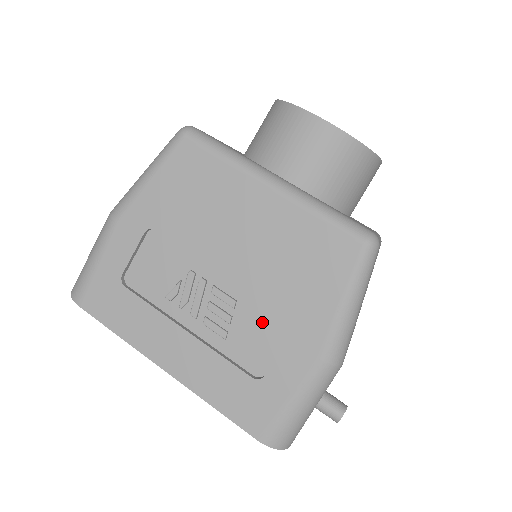
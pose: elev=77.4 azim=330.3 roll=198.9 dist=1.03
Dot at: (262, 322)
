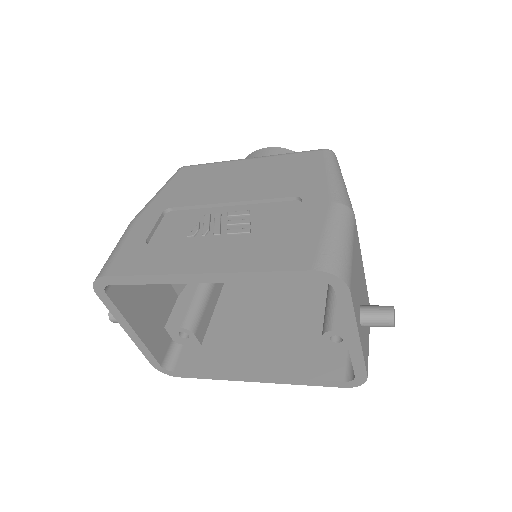
Dot at: (276, 212)
